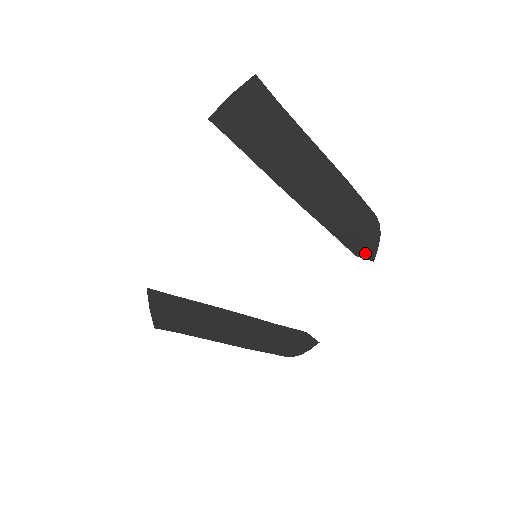
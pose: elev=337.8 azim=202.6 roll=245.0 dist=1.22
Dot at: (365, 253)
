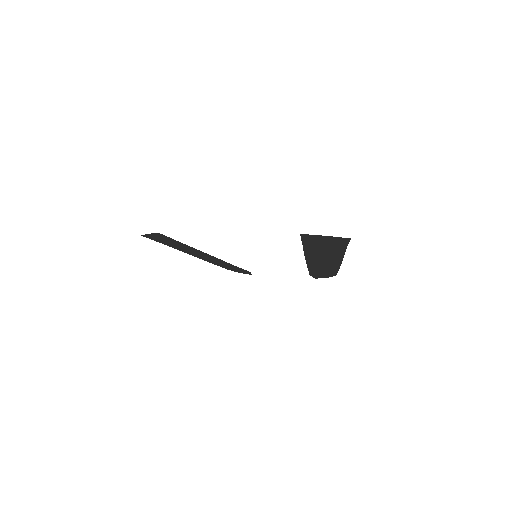
Dot at: (315, 276)
